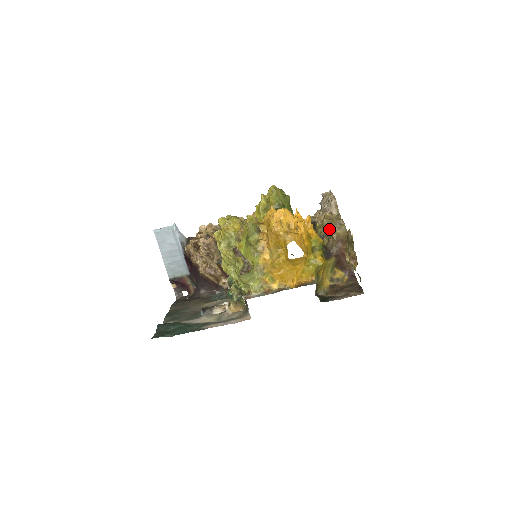
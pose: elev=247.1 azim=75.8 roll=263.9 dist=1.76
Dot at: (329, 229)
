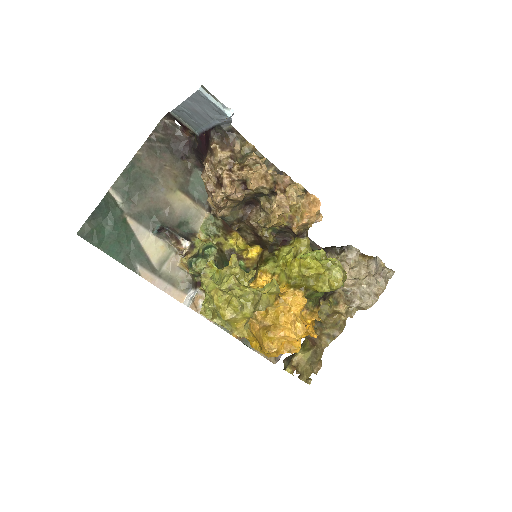
Dot at: (323, 328)
